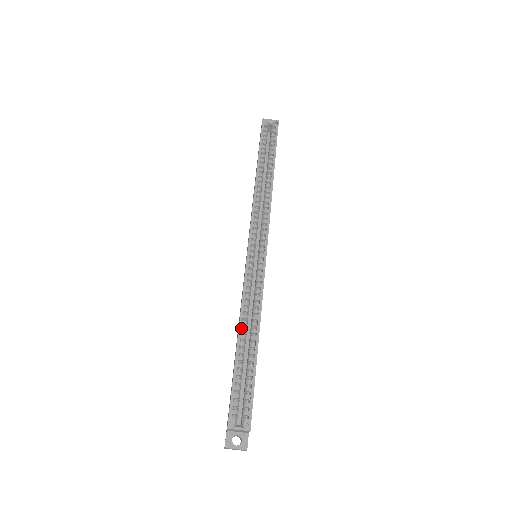
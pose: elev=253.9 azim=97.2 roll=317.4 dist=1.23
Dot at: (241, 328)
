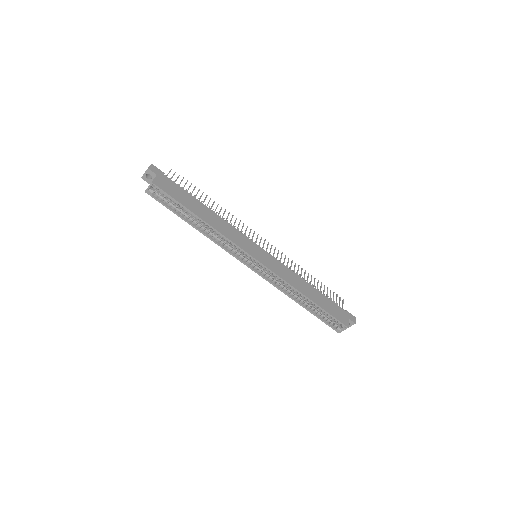
Dot at: (296, 300)
